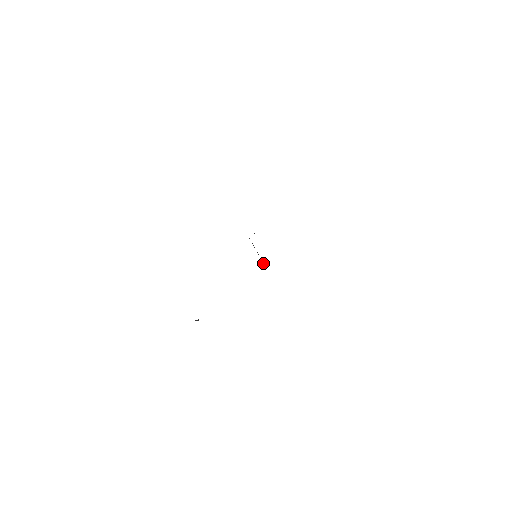
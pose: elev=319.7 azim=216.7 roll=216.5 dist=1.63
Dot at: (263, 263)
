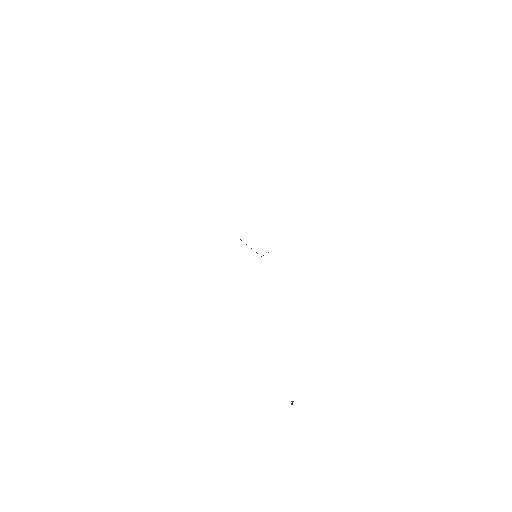
Dot at: (257, 253)
